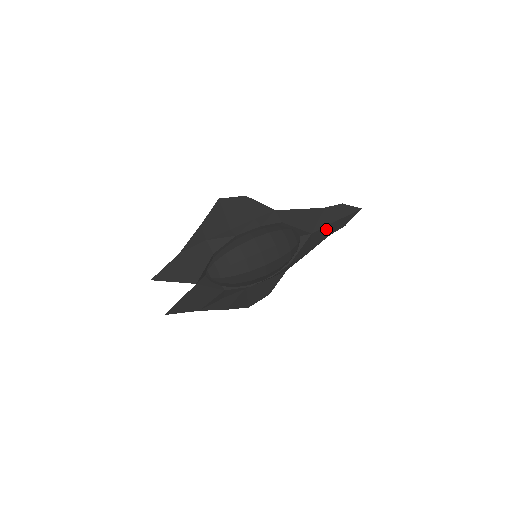
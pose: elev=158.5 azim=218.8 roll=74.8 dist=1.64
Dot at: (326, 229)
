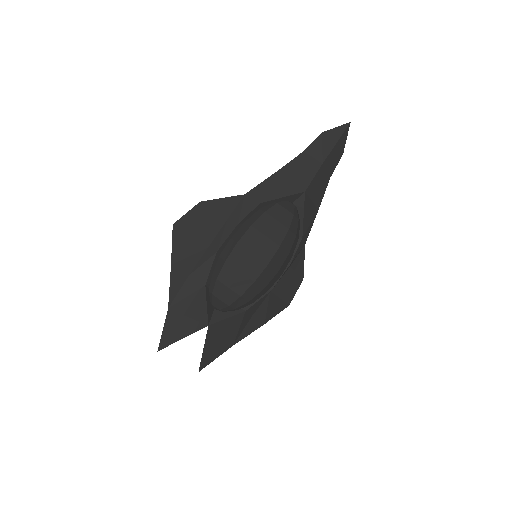
Dot at: (320, 174)
